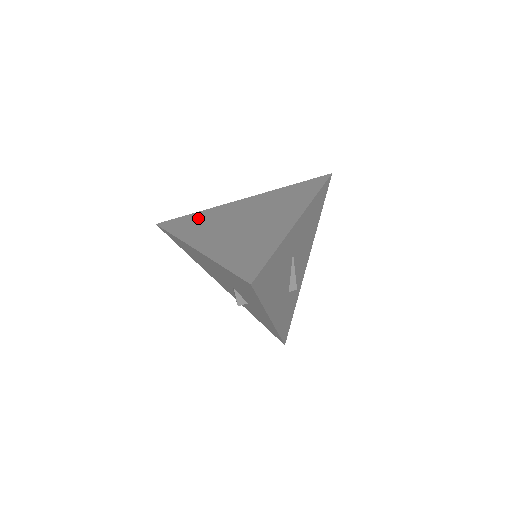
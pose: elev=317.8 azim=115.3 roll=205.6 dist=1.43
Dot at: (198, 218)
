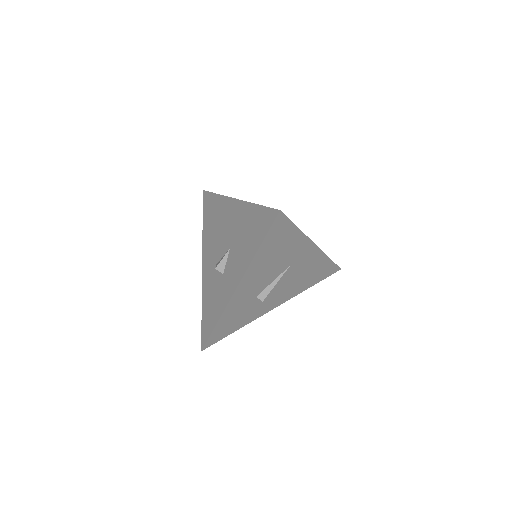
Dot at: occluded
